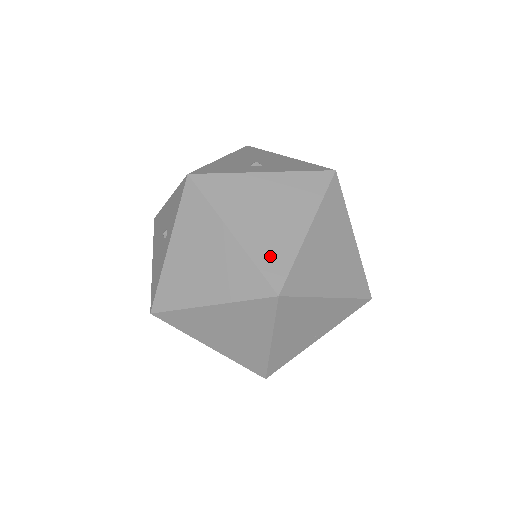
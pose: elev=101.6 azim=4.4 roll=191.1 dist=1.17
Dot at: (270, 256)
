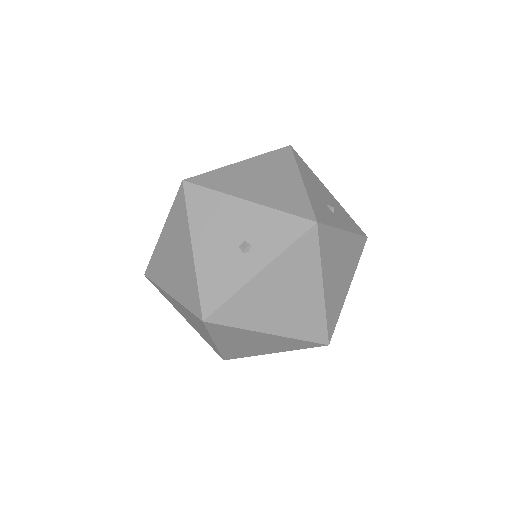
Dot at: (333, 311)
